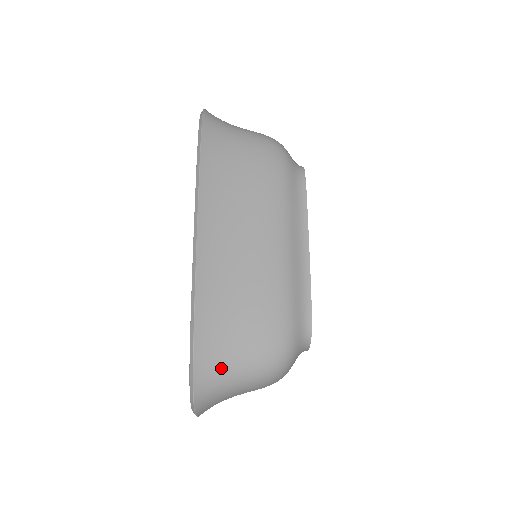
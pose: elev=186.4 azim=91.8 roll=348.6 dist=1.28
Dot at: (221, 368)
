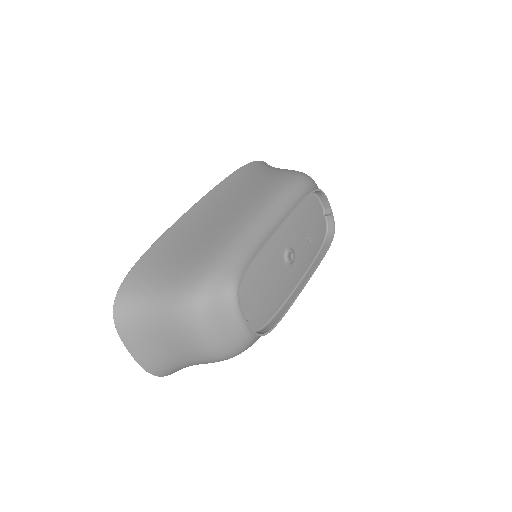
Dot at: (145, 286)
